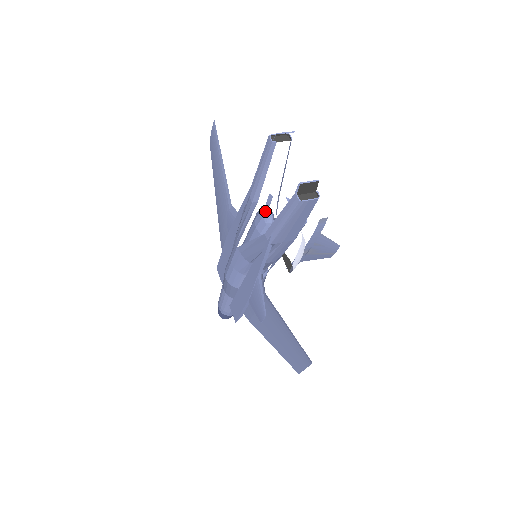
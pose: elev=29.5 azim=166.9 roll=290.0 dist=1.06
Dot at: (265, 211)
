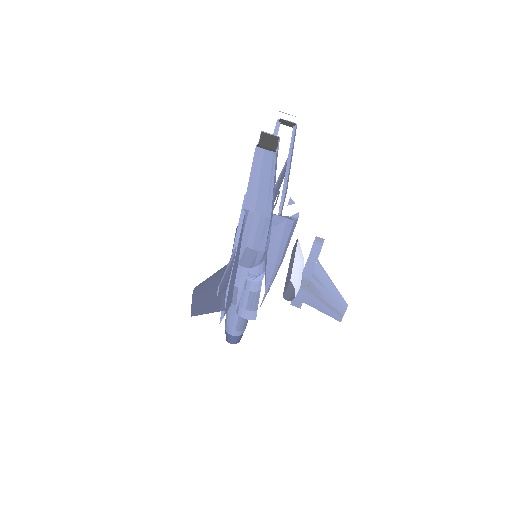
Dot at: occluded
